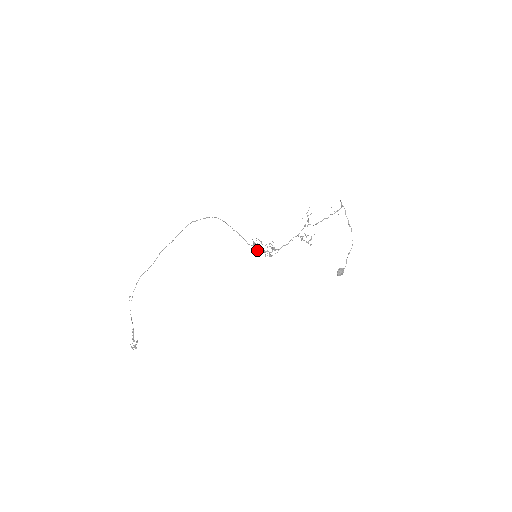
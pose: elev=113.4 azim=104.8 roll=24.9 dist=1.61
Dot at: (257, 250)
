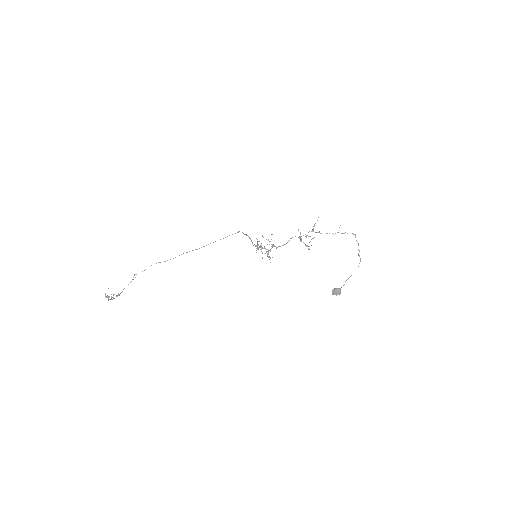
Dot at: (258, 247)
